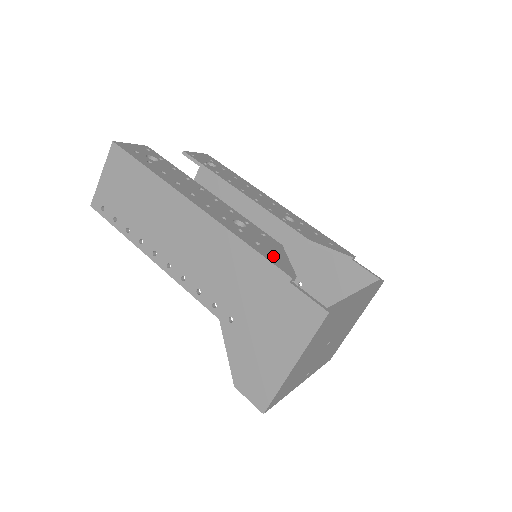
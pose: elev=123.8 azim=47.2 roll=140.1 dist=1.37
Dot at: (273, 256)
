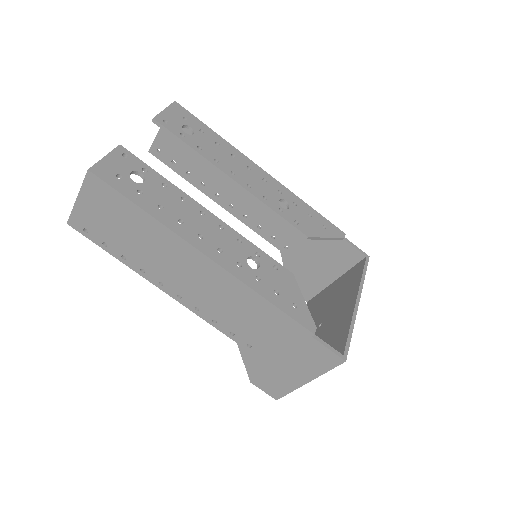
Dot at: (292, 304)
